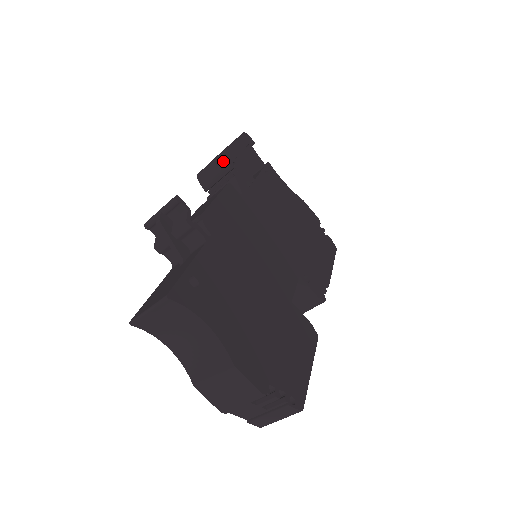
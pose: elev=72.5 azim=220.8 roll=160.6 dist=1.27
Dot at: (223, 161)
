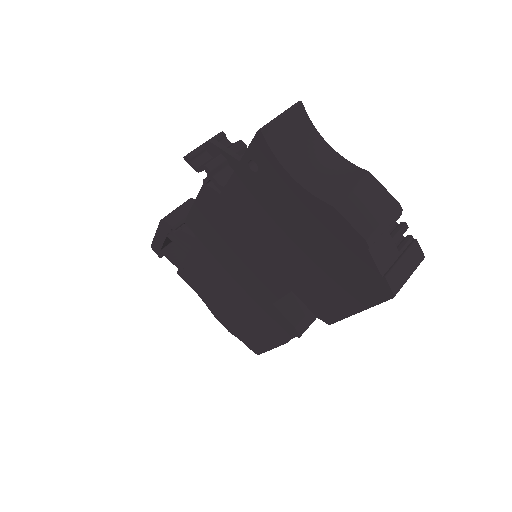
Dot at: (193, 202)
